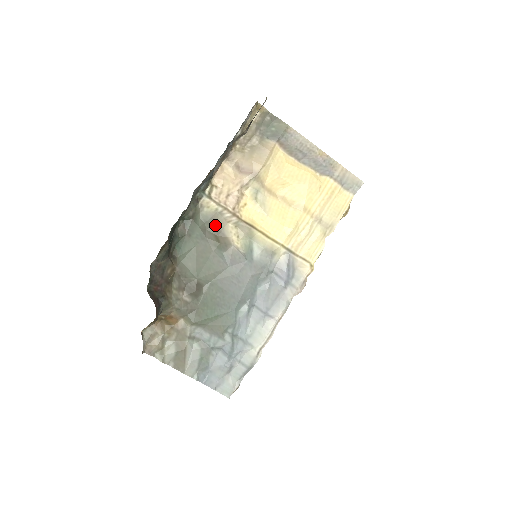
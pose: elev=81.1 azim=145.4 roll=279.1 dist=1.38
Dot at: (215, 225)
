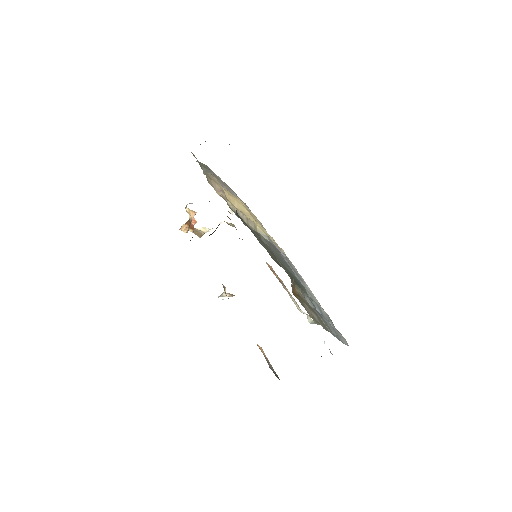
Dot at: (243, 222)
